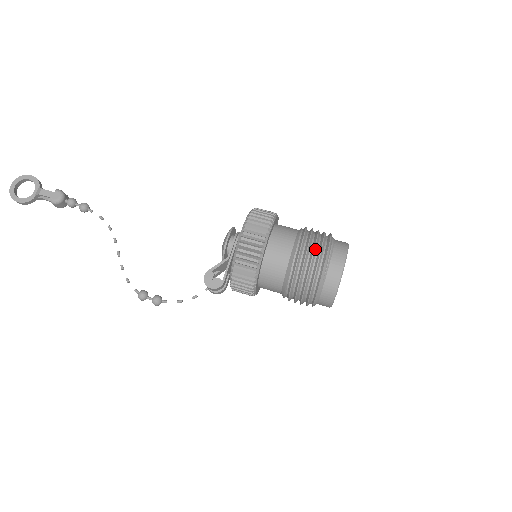
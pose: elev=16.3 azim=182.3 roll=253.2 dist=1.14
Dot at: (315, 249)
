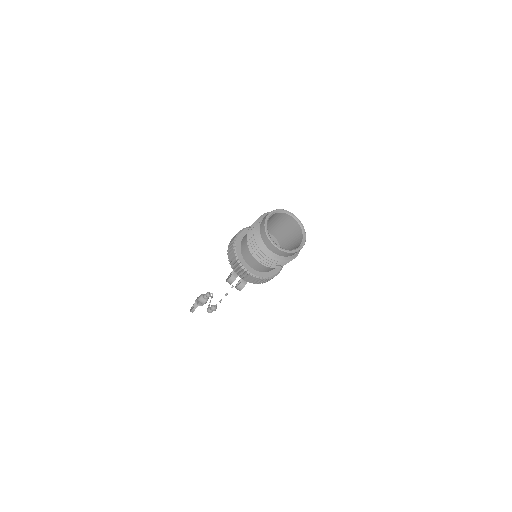
Dot at: occluded
